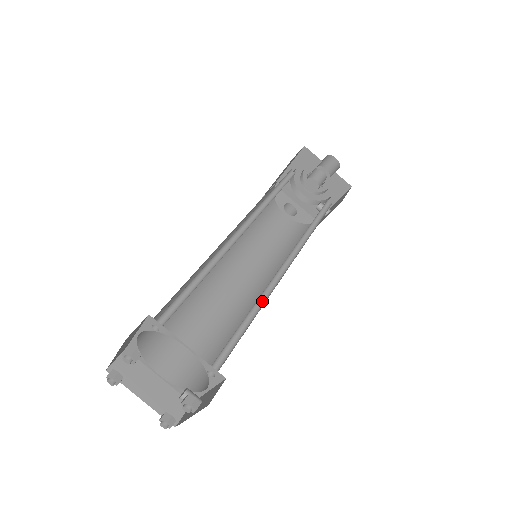
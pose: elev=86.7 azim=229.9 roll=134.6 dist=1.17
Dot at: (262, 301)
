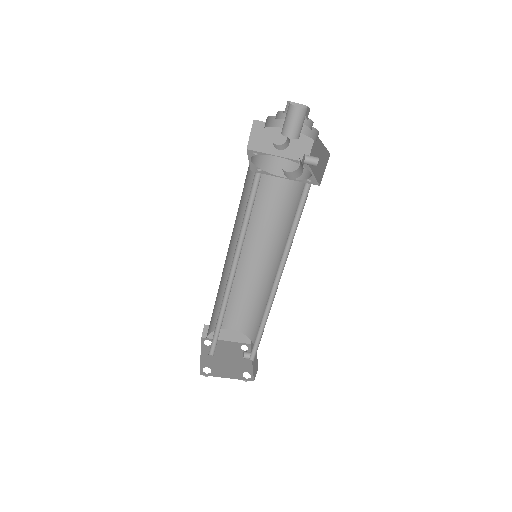
Dot at: (268, 309)
